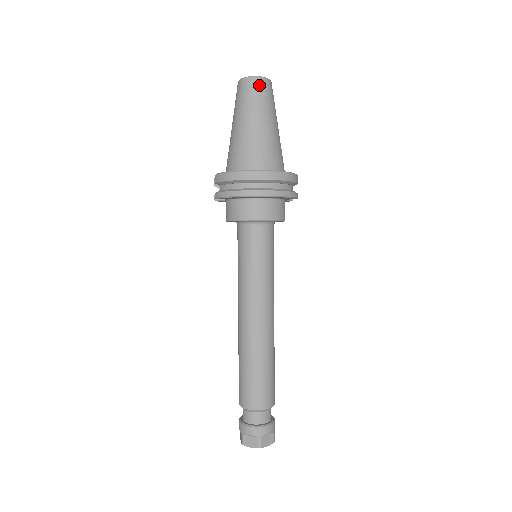
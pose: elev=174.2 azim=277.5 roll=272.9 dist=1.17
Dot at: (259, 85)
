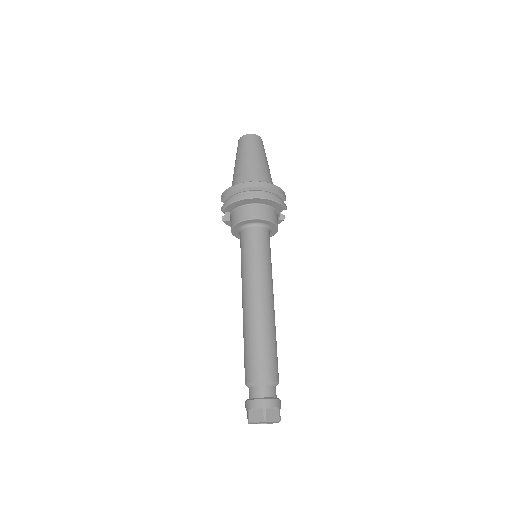
Dot at: (252, 138)
